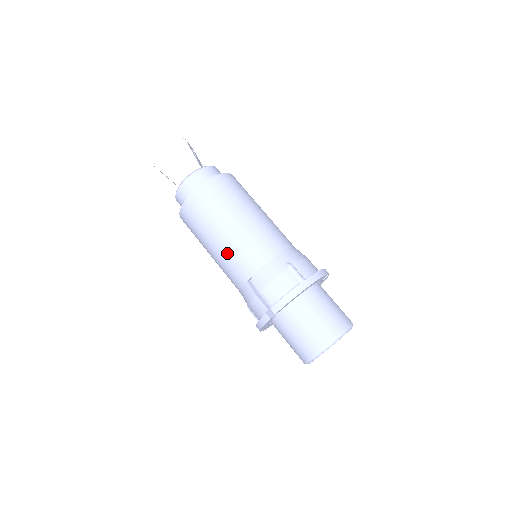
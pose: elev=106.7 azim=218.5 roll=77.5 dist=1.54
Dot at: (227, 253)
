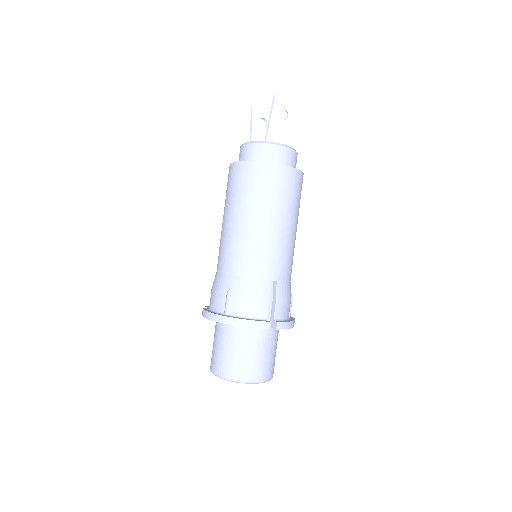
Dot at: occluded
